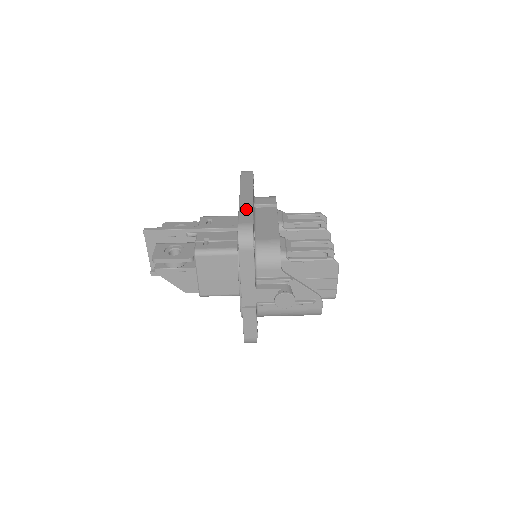
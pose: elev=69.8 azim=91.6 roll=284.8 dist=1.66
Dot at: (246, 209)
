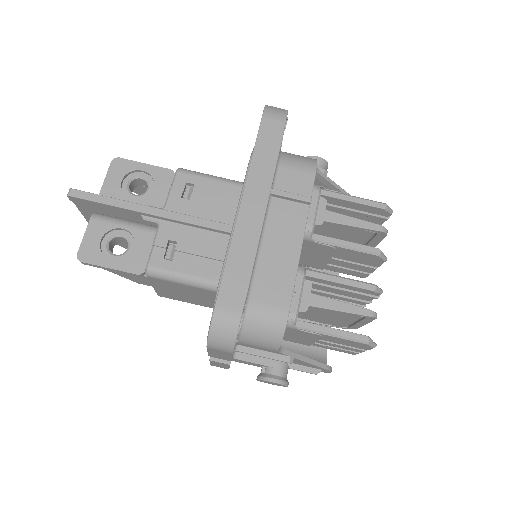
Dot at: (240, 260)
